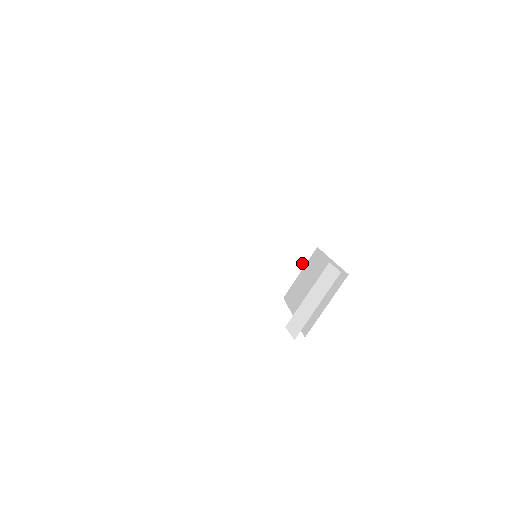
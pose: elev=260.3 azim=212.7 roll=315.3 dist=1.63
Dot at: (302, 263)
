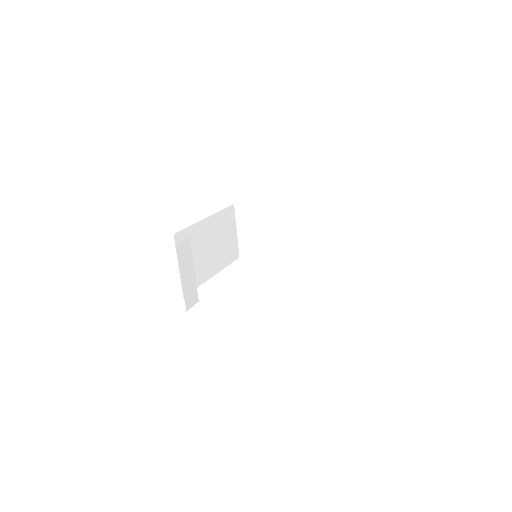
Dot at: (234, 224)
